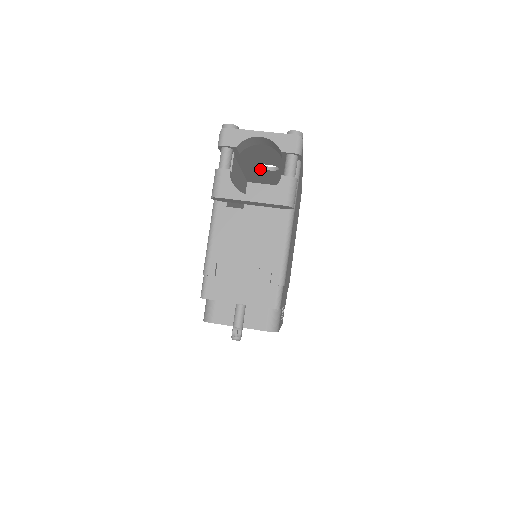
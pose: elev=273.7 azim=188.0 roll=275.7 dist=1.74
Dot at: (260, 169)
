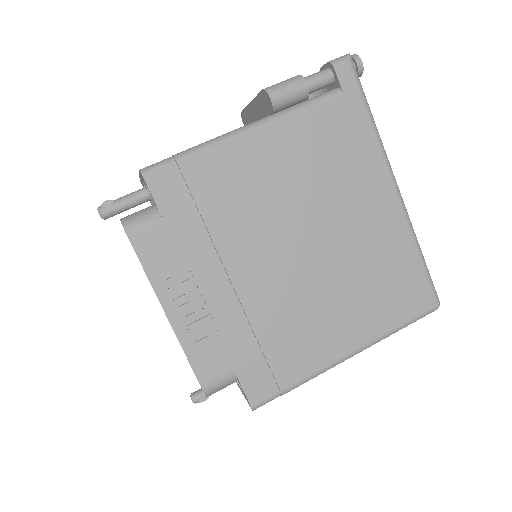
Dot at: occluded
